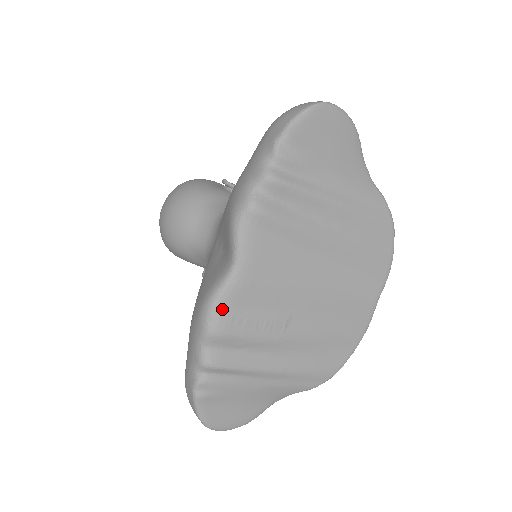
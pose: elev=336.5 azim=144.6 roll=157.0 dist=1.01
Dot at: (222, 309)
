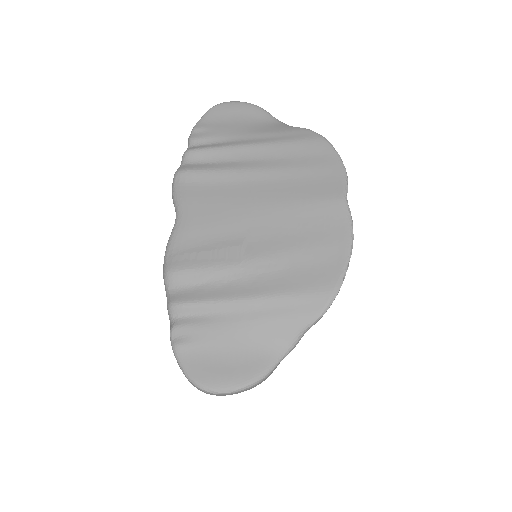
Dot at: (173, 251)
